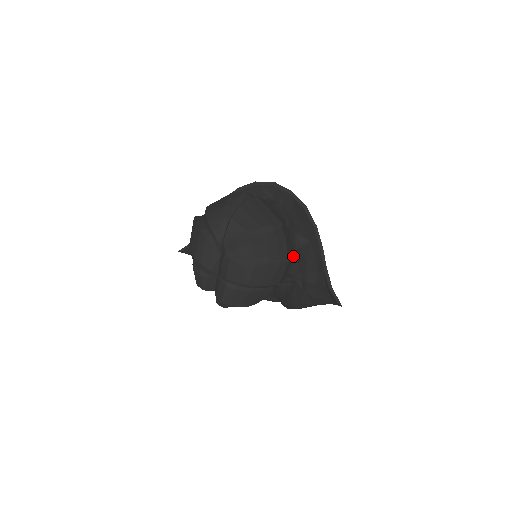
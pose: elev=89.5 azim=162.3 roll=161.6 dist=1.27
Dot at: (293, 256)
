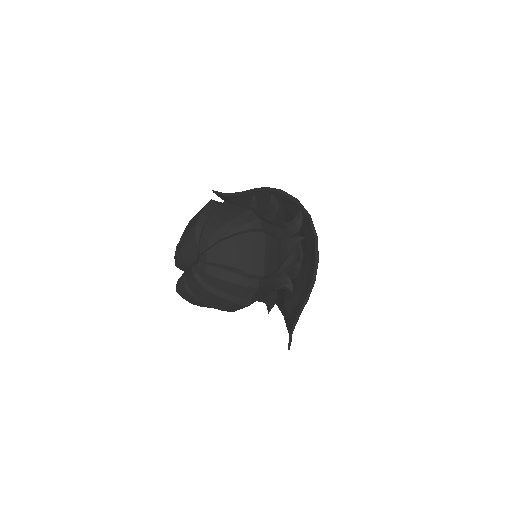
Dot at: (270, 293)
